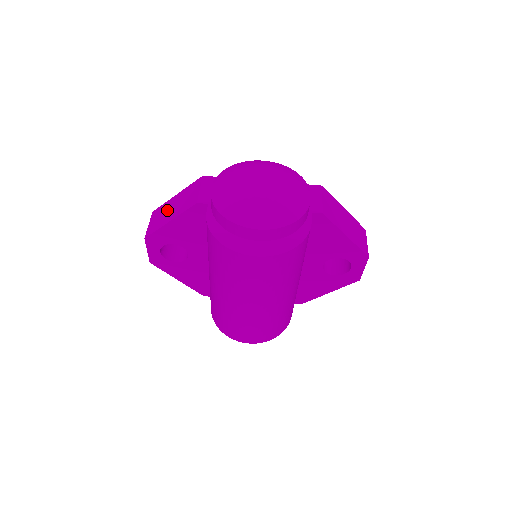
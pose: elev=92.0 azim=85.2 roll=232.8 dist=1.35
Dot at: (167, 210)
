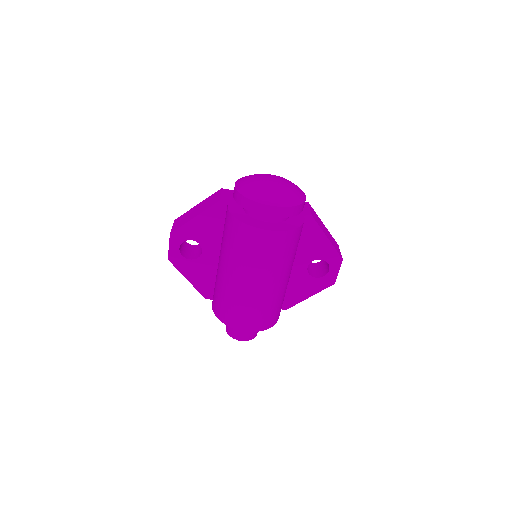
Dot at: (190, 213)
